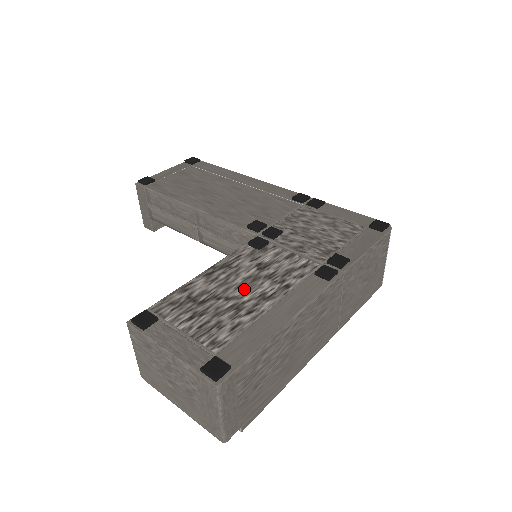
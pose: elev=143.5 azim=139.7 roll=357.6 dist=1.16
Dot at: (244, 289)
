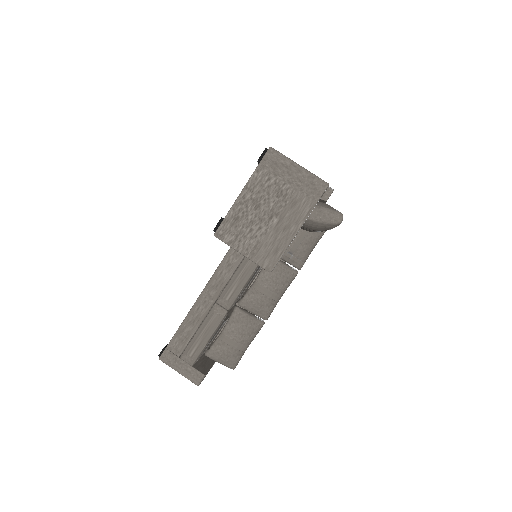
Dot at: occluded
